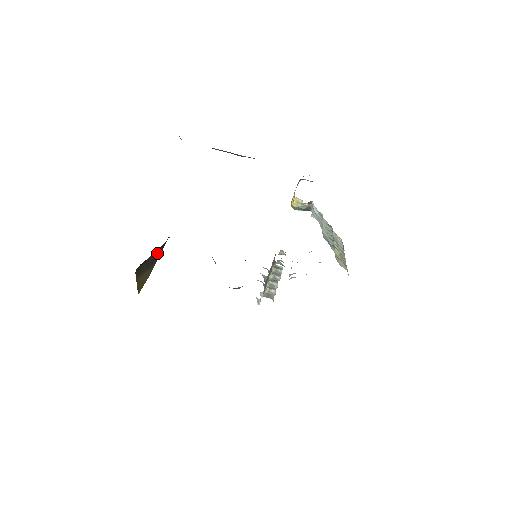
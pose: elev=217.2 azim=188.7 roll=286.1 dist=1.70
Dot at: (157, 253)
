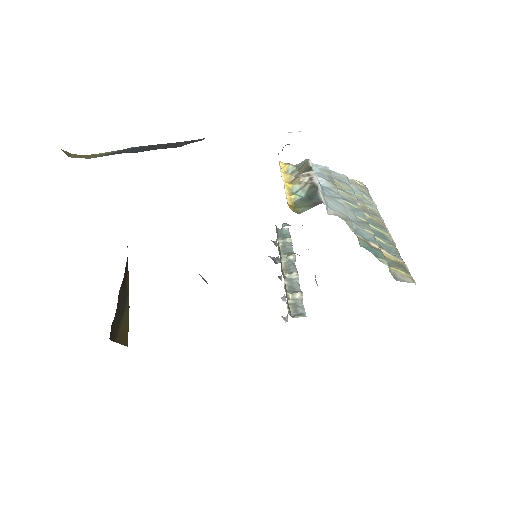
Dot at: (124, 282)
